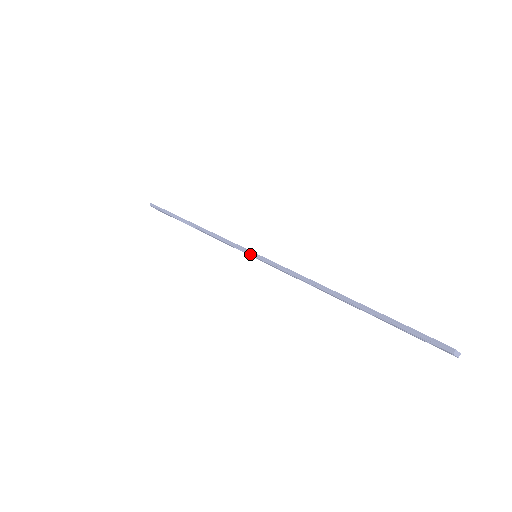
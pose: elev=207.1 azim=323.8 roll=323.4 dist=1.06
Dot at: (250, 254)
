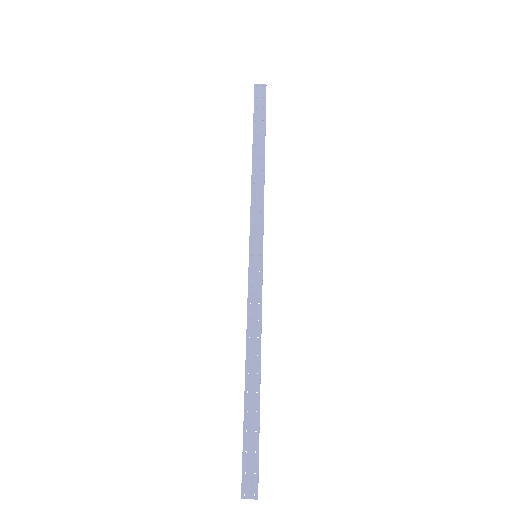
Dot at: (249, 255)
